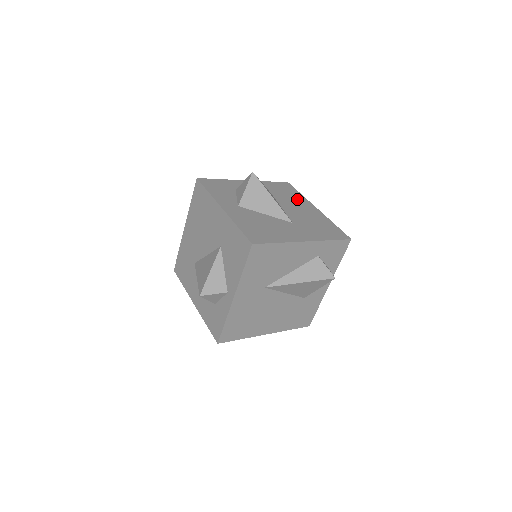
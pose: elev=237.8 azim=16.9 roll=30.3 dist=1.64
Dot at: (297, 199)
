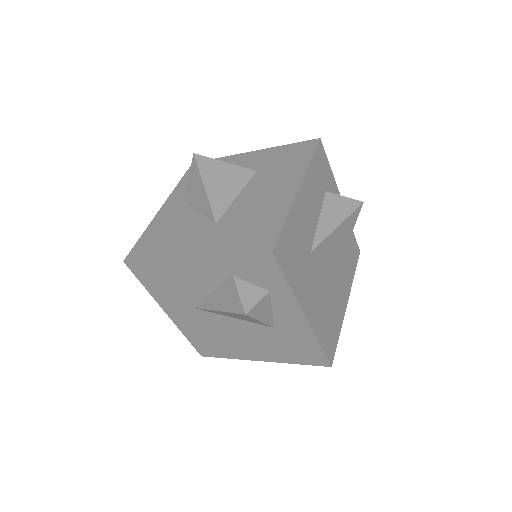
Dot at: (287, 173)
